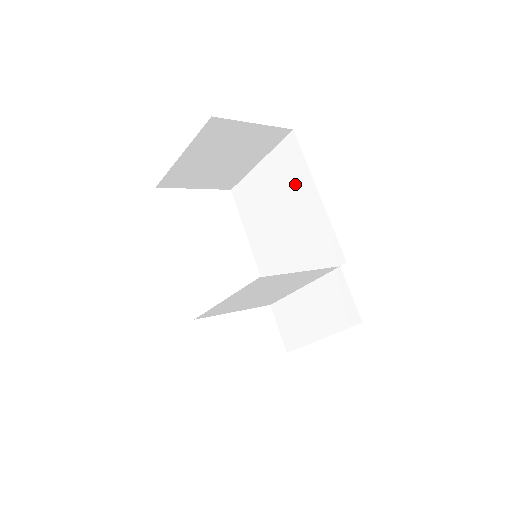
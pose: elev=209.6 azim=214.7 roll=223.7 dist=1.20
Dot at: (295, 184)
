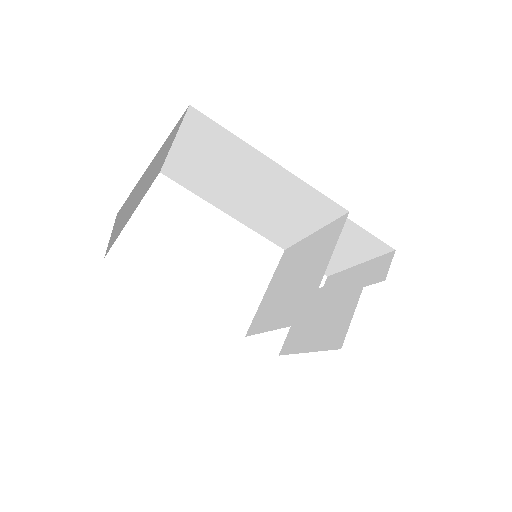
Dot at: (236, 157)
